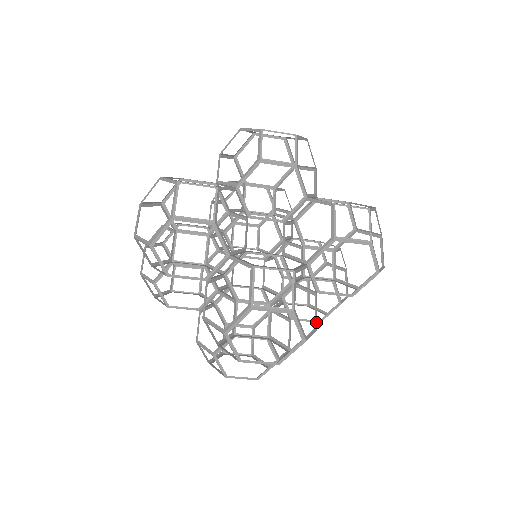
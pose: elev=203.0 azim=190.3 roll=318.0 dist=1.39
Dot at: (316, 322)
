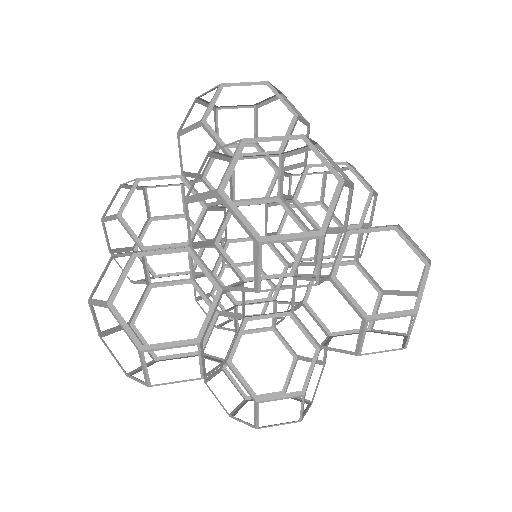
Dot at: (200, 331)
